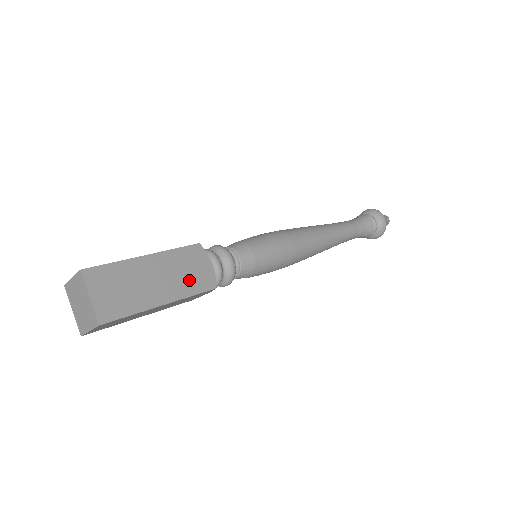
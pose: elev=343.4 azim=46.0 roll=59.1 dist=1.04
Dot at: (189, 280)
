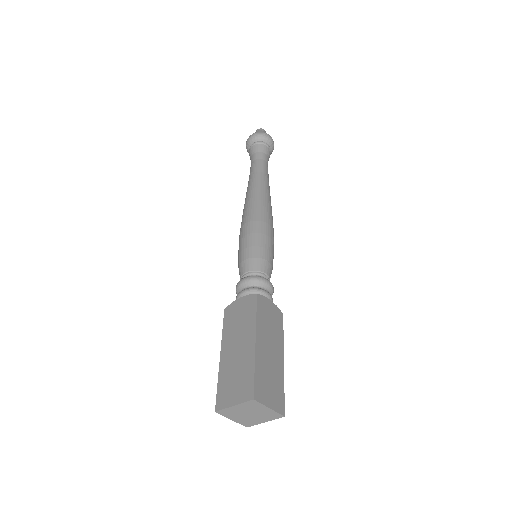
Dot at: (275, 328)
